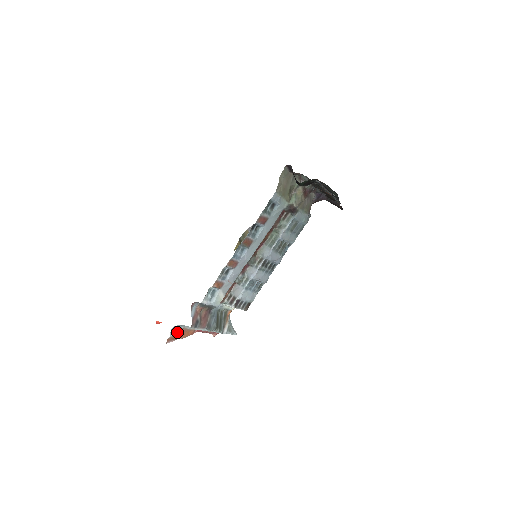
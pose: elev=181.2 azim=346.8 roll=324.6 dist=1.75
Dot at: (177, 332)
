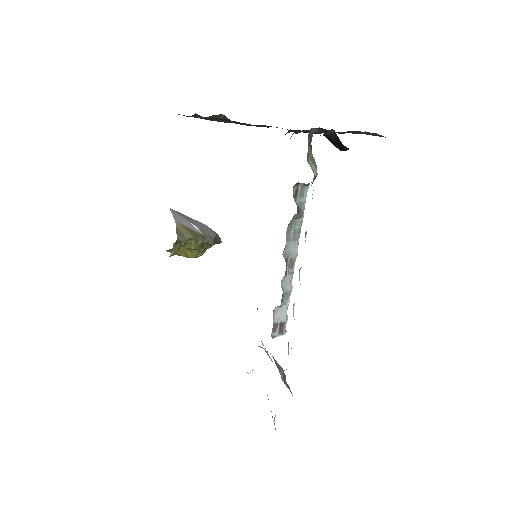
Dot at: (274, 419)
